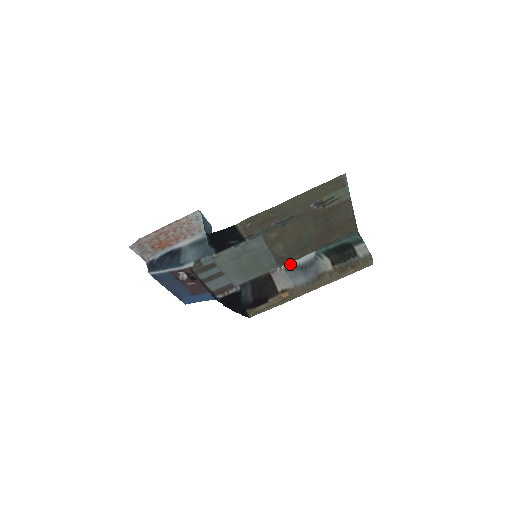
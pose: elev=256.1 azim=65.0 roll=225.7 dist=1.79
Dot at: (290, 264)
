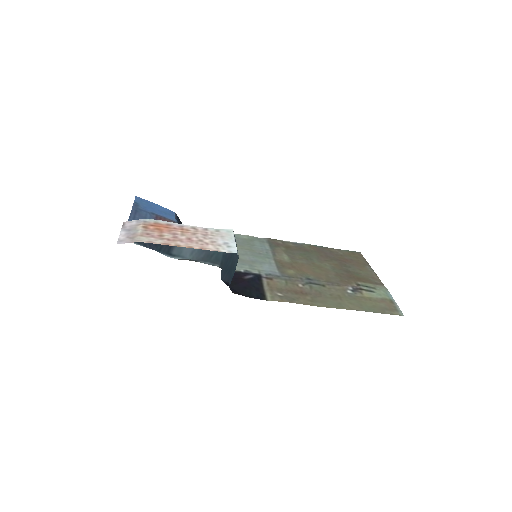
Dot at: occluded
